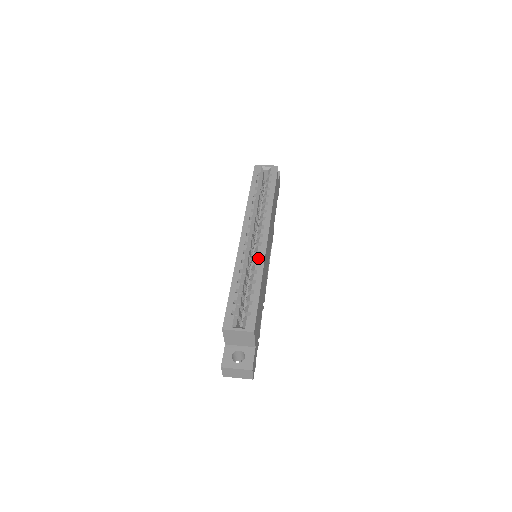
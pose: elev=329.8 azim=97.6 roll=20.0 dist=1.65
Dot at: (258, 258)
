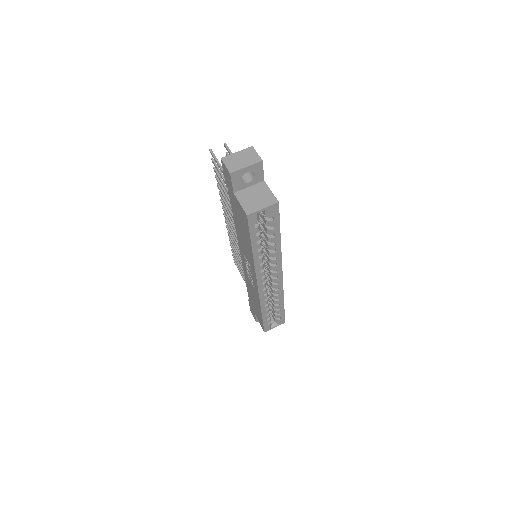
Dot at: occluded
